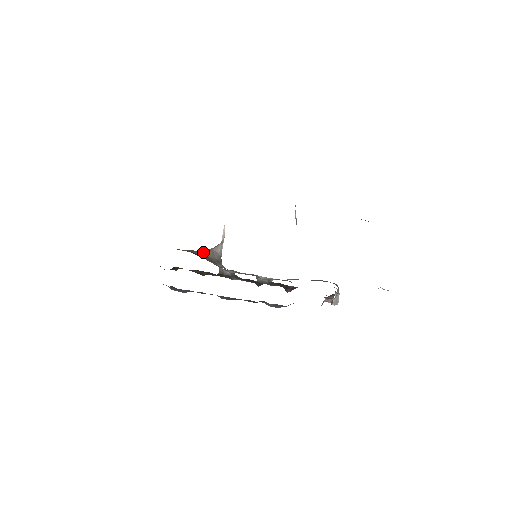
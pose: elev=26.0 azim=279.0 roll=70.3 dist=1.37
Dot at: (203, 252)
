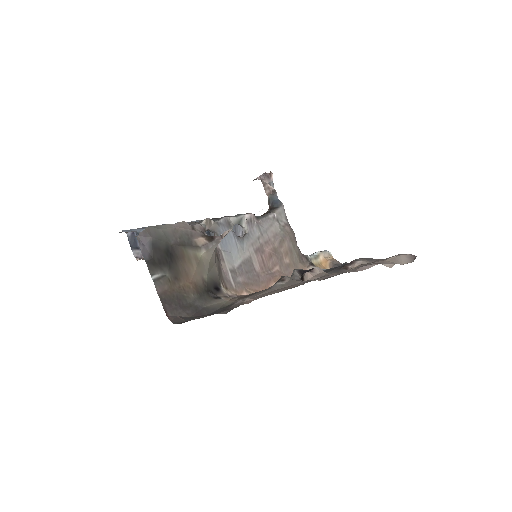
Dot at: (209, 262)
